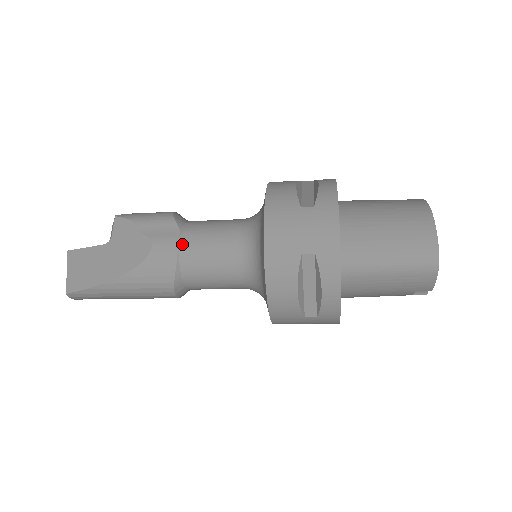
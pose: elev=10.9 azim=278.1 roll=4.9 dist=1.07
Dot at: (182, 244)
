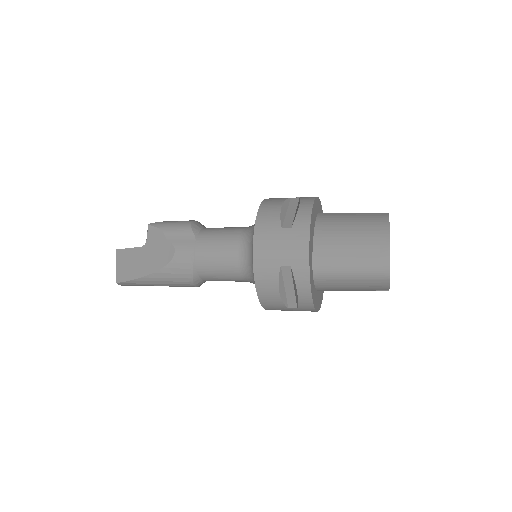
Dot at: (197, 250)
